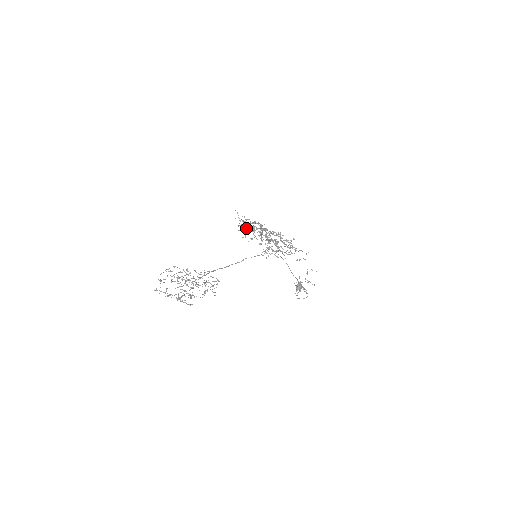
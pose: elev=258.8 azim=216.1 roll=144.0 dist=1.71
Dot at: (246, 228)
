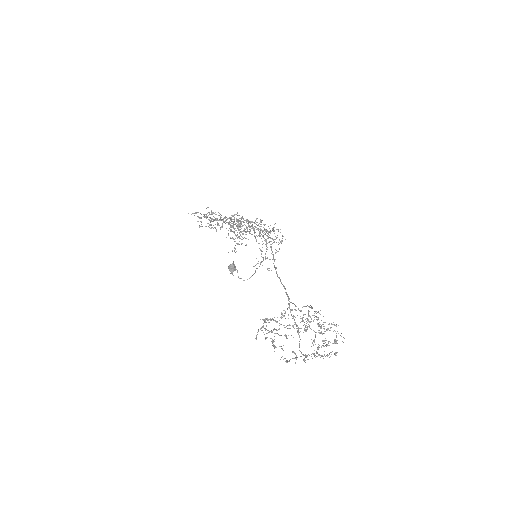
Dot at: occluded
